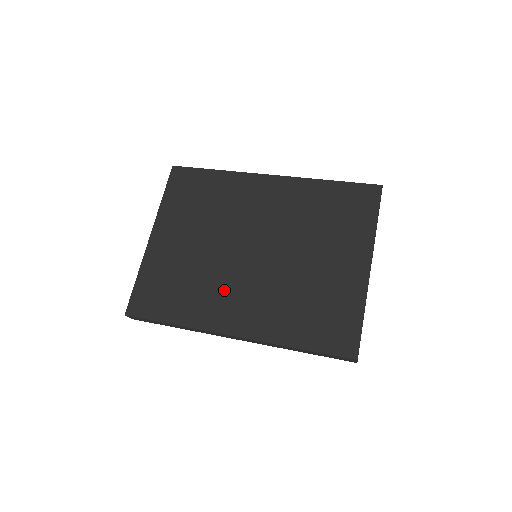
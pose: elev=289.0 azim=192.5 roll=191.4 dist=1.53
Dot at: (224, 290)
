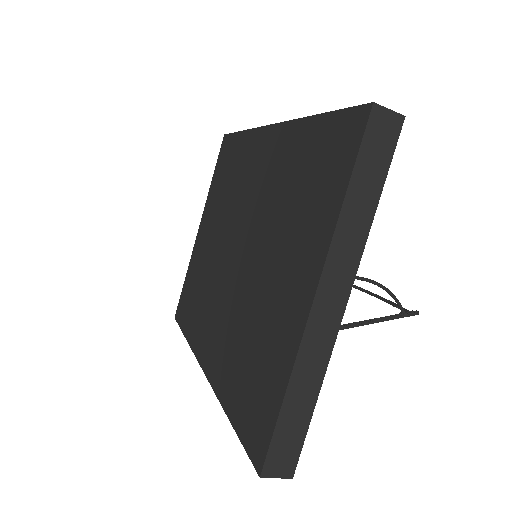
Dot at: (211, 305)
